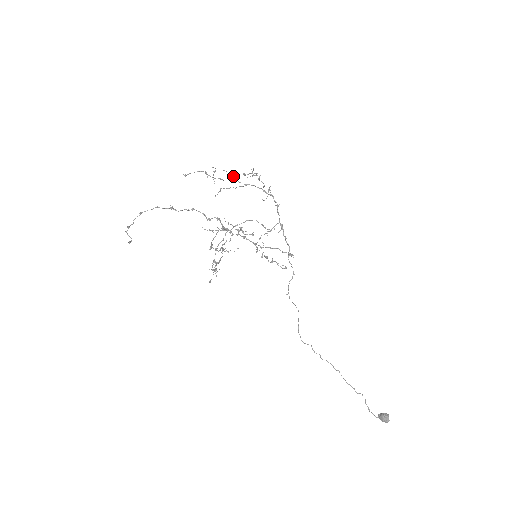
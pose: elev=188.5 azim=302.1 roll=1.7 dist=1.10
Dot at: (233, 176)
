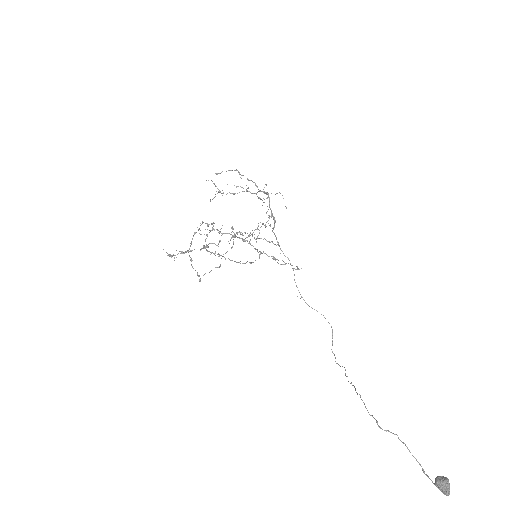
Dot at: occluded
